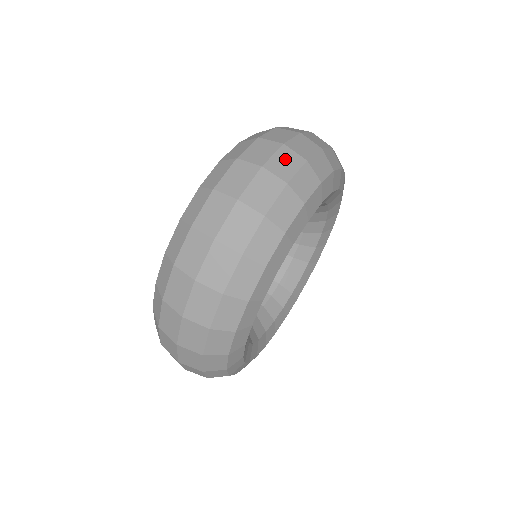
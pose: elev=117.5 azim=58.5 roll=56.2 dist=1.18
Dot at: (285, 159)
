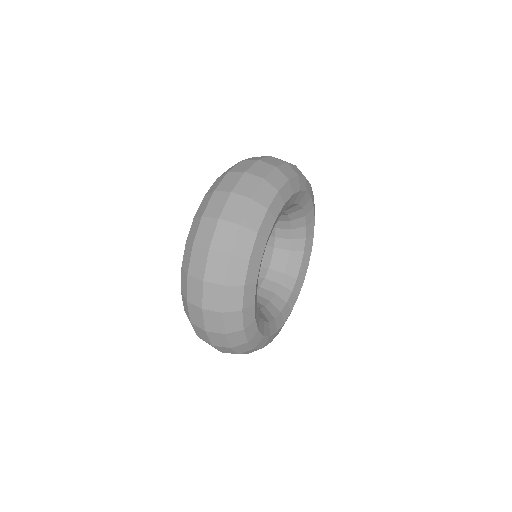
Dot at: occluded
